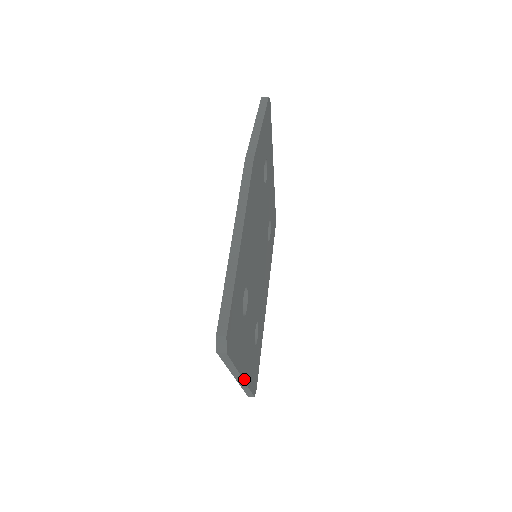
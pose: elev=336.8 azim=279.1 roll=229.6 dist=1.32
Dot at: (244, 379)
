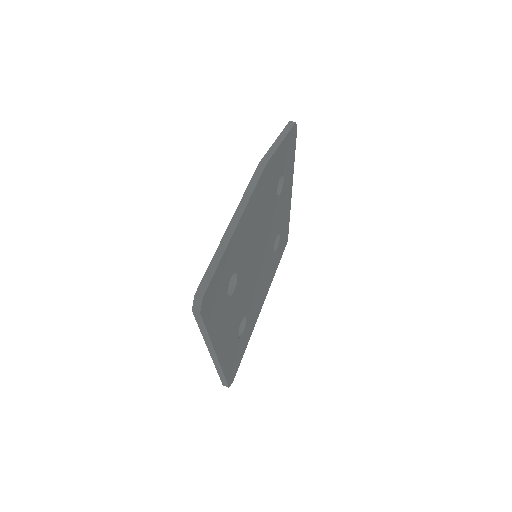
Dot at: (218, 357)
